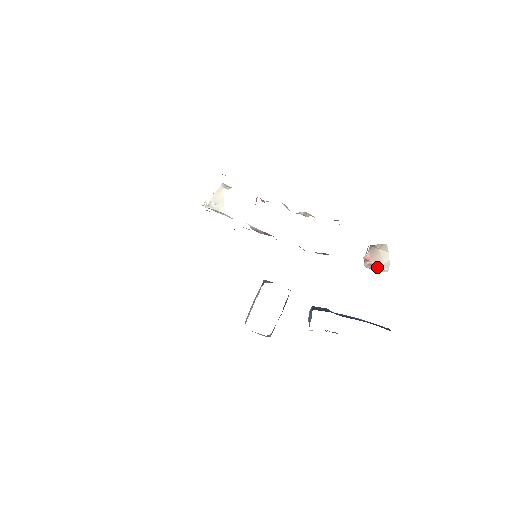
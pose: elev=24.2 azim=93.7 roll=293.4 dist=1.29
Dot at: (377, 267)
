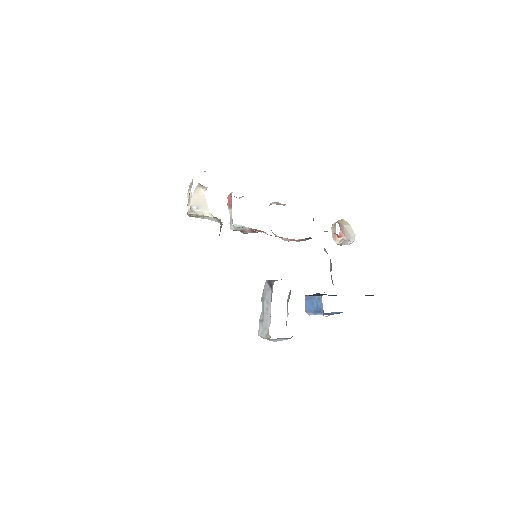
Dot at: (347, 241)
